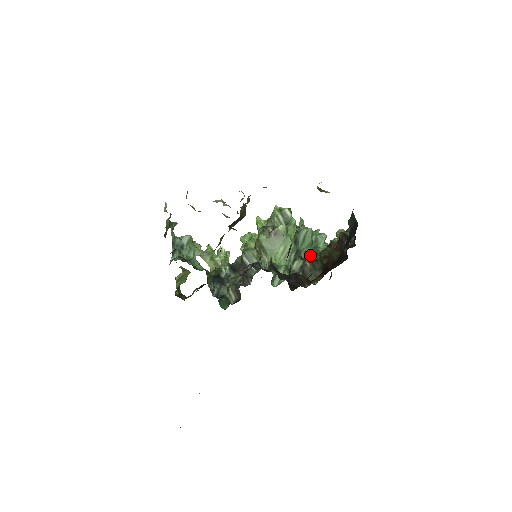
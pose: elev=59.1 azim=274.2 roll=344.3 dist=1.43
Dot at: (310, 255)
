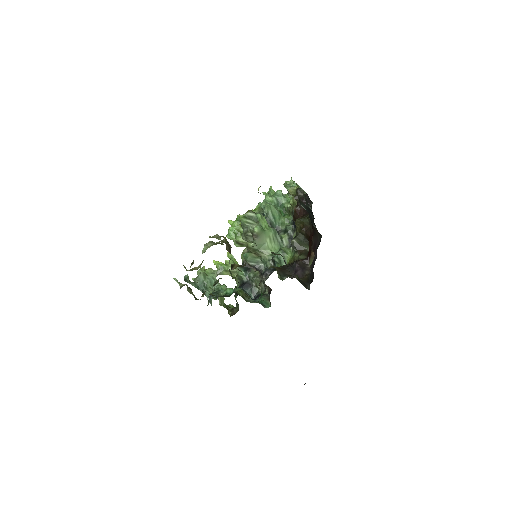
Dot at: (285, 221)
